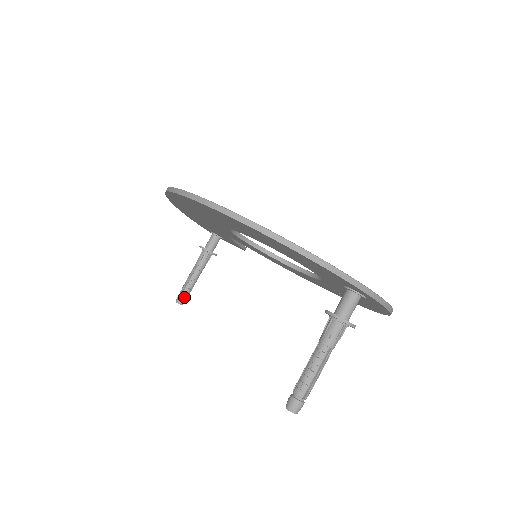
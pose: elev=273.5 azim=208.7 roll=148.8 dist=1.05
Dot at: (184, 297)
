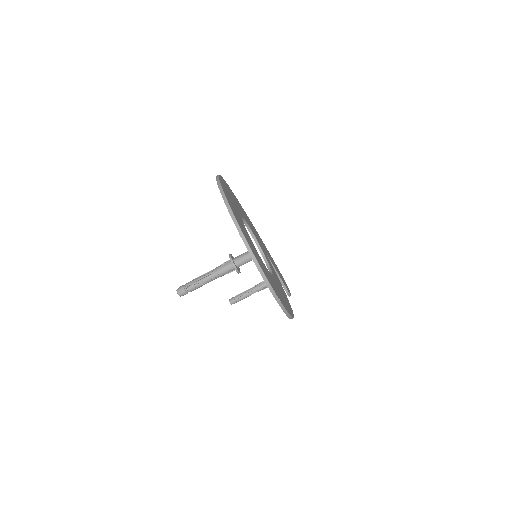
Dot at: (235, 299)
